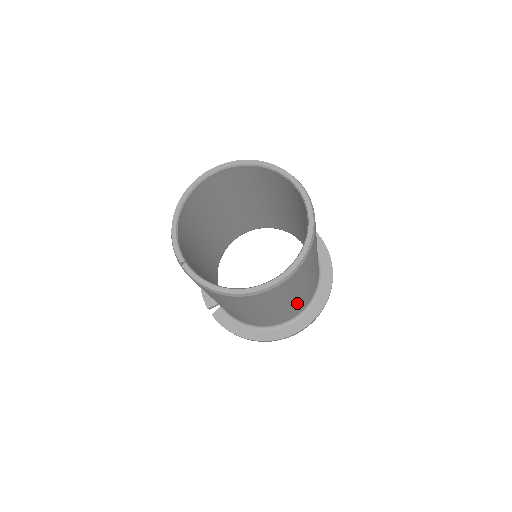
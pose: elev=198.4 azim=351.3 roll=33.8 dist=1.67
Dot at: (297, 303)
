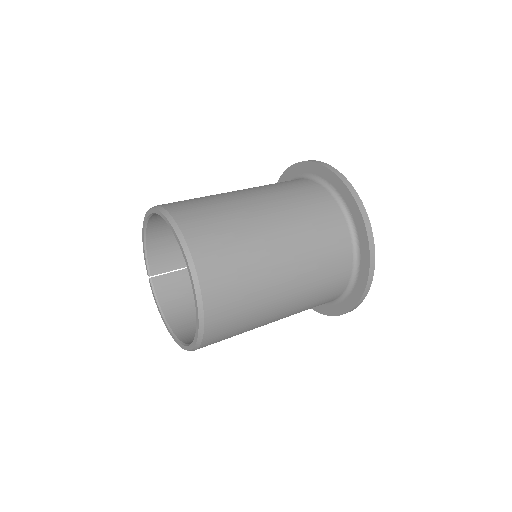
Dot at: occluded
